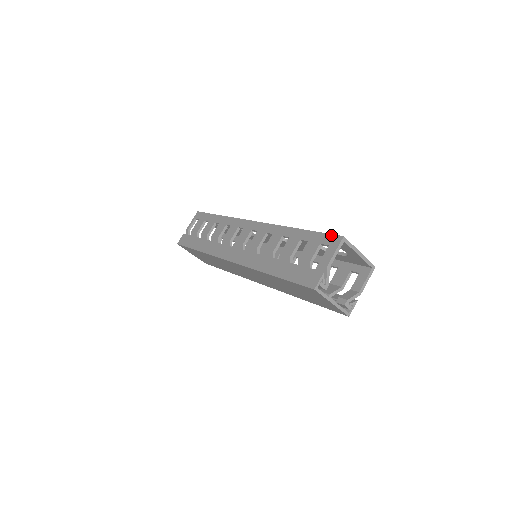
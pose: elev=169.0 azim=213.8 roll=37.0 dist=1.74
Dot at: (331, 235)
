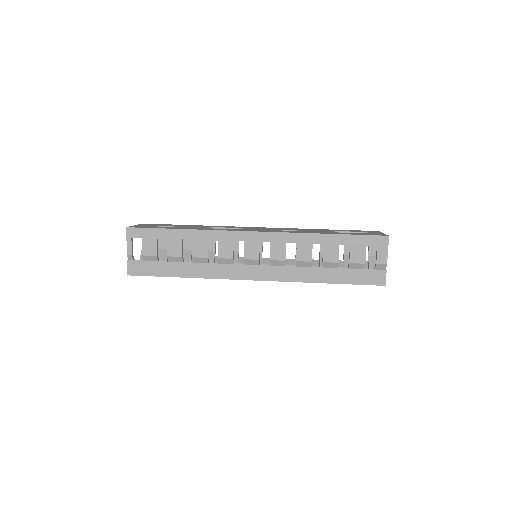
Dot at: (375, 236)
